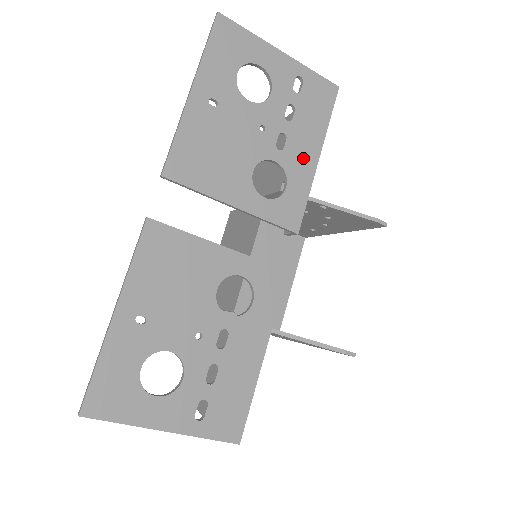
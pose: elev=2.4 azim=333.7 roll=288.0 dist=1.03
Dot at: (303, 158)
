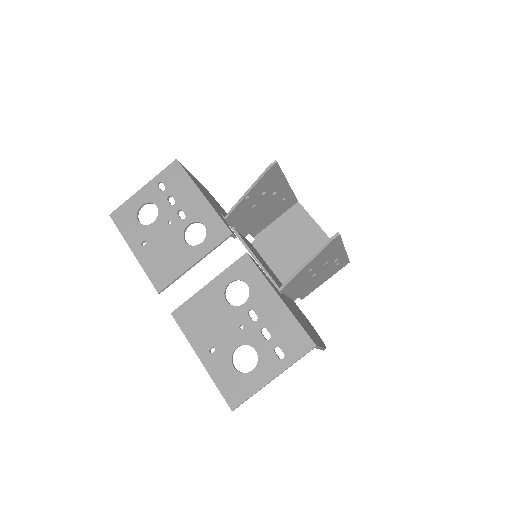
Dot at: (197, 206)
